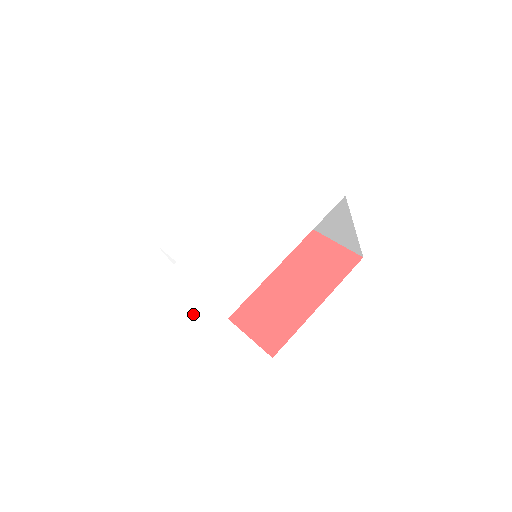
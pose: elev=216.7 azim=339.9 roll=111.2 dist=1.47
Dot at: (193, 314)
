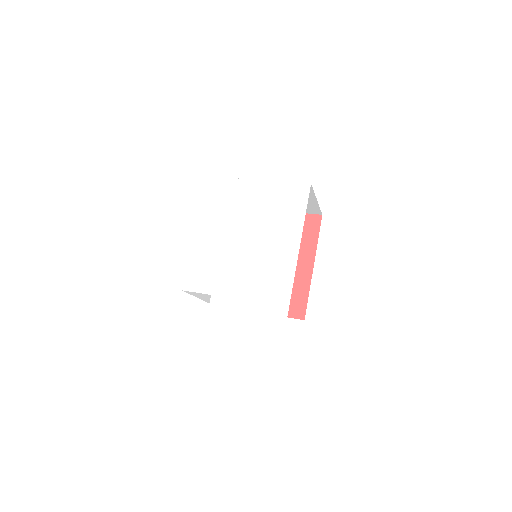
Dot at: (258, 326)
